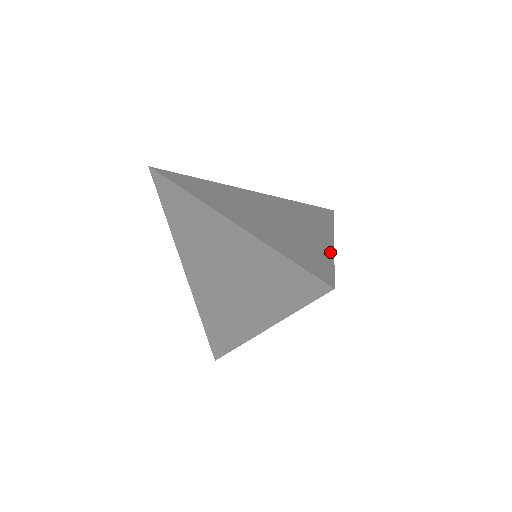
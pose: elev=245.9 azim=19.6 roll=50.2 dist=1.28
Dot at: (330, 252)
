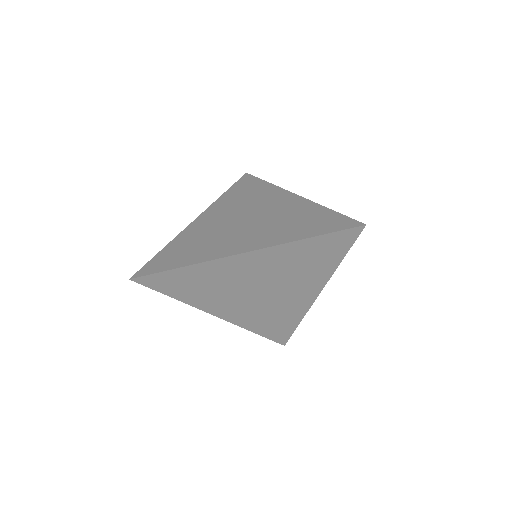
Dot at: (313, 205)
